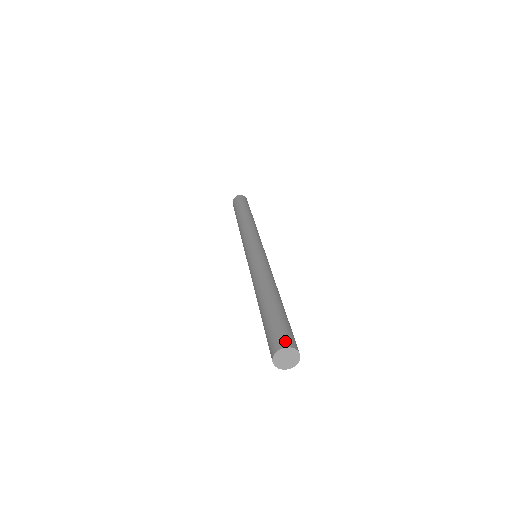
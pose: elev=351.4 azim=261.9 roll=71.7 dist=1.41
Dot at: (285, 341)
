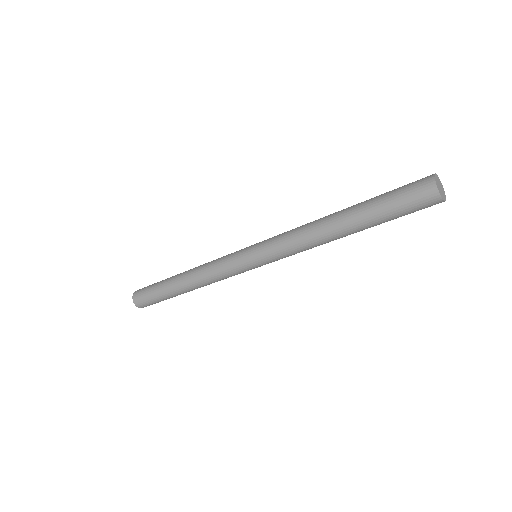
Dot at: occluded
